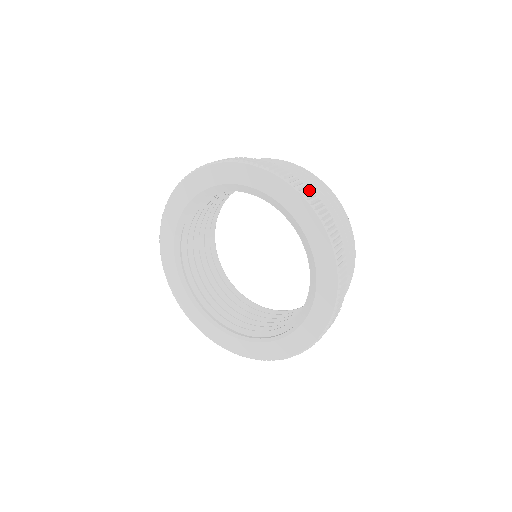
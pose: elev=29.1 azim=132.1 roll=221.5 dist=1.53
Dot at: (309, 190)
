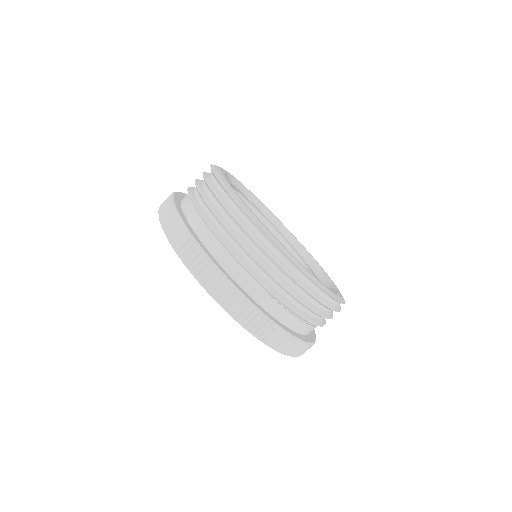
Dot at: (202, 258)
